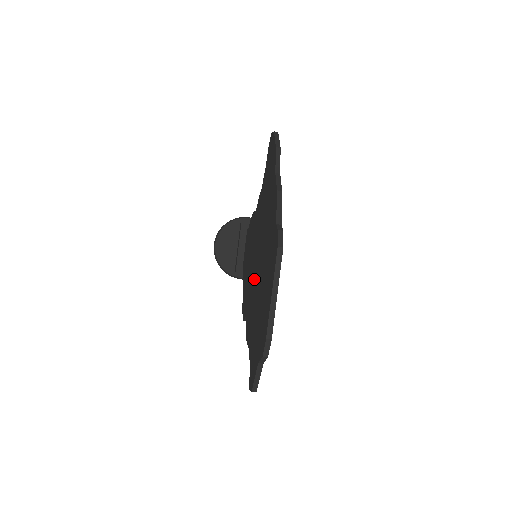
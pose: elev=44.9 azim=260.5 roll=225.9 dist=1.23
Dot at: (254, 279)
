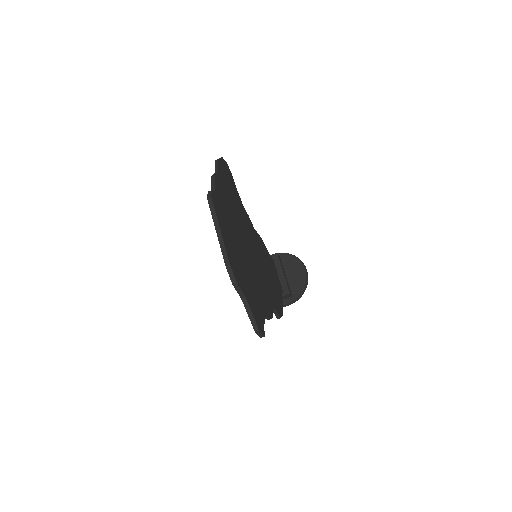
Dot at: occluded
